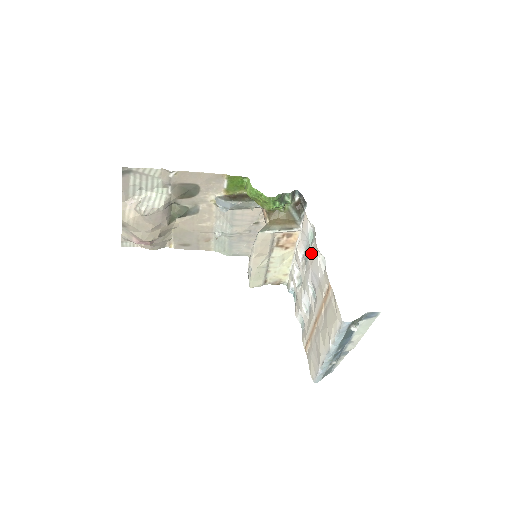
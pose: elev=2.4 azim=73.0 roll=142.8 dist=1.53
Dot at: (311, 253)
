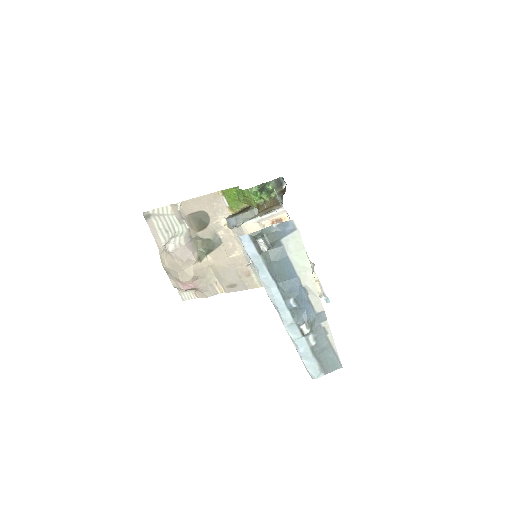
Dot at: occluded
